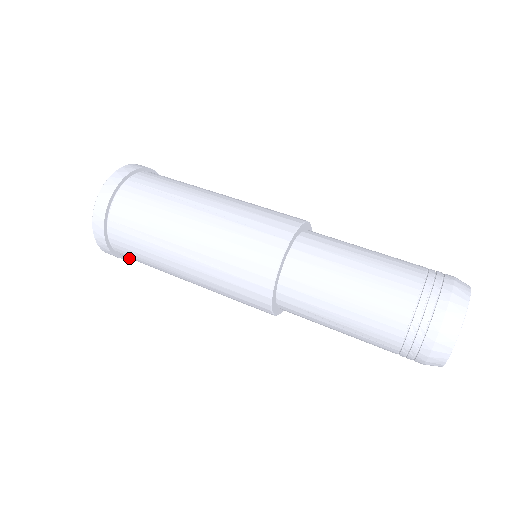
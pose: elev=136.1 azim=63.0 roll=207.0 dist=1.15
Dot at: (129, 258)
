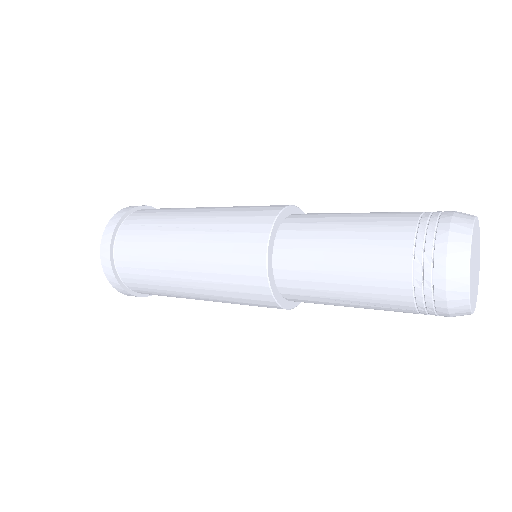
Dot at: occluded
